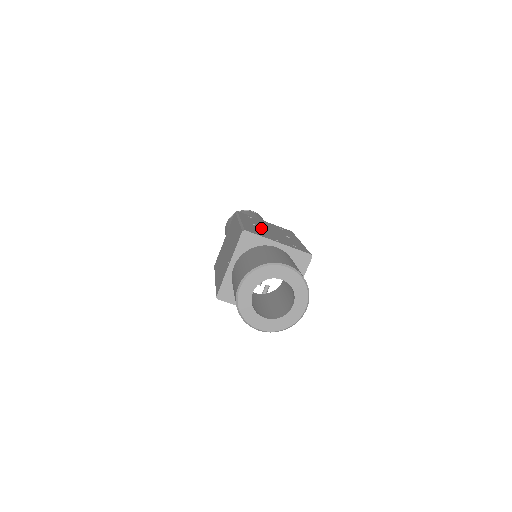
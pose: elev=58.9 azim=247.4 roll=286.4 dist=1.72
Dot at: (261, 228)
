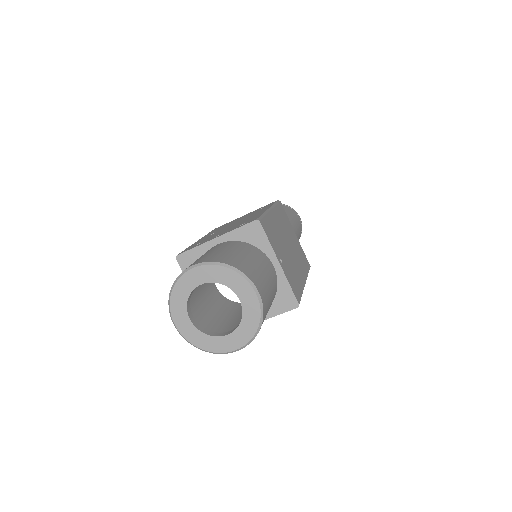
Dot at: (217, 232)
